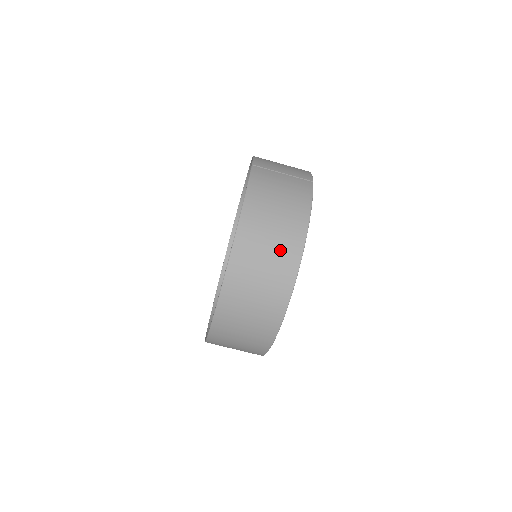
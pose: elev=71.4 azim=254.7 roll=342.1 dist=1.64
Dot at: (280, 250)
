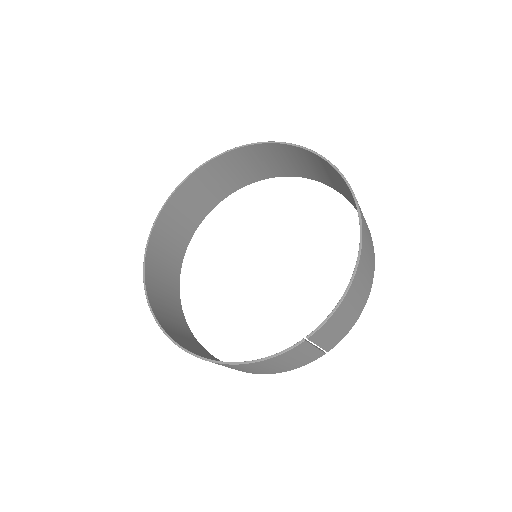
Dot at: occluded
